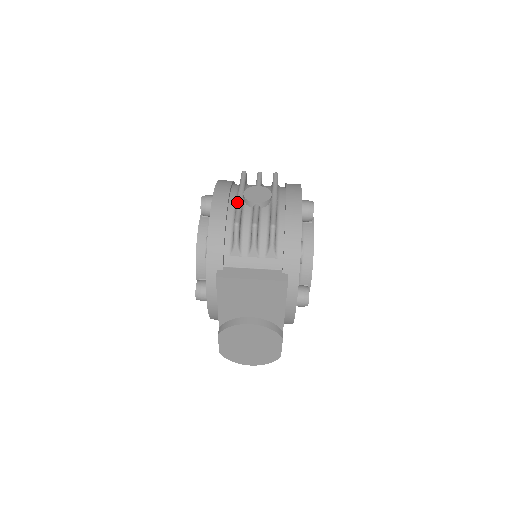
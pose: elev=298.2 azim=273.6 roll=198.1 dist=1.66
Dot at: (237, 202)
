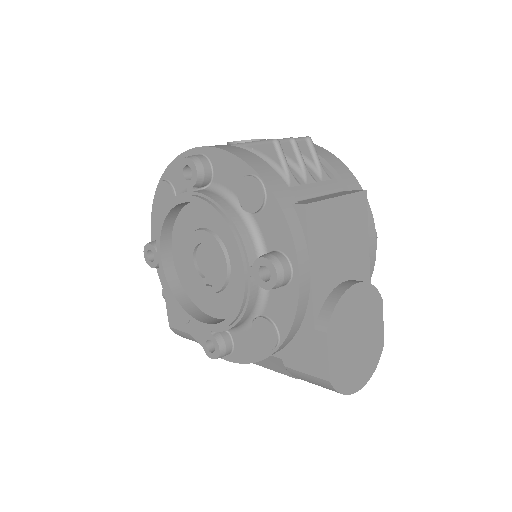
Dot at: (238, 144)
